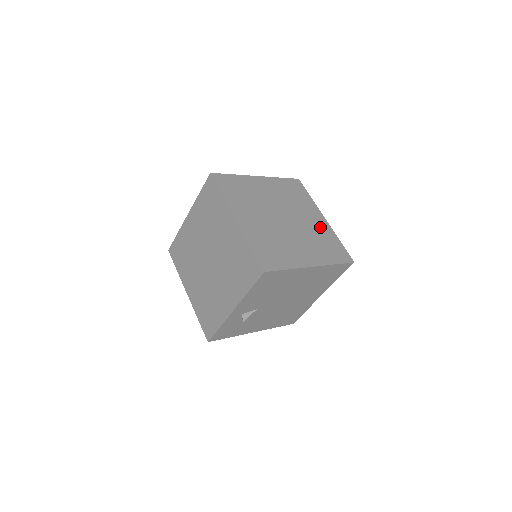
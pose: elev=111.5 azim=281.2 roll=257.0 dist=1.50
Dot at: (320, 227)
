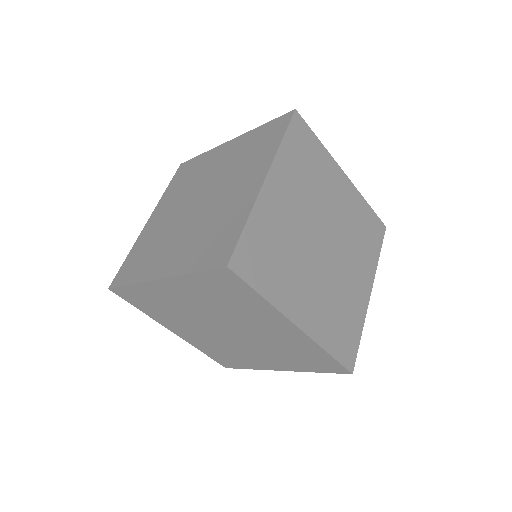
Dot at: (349, 203)
